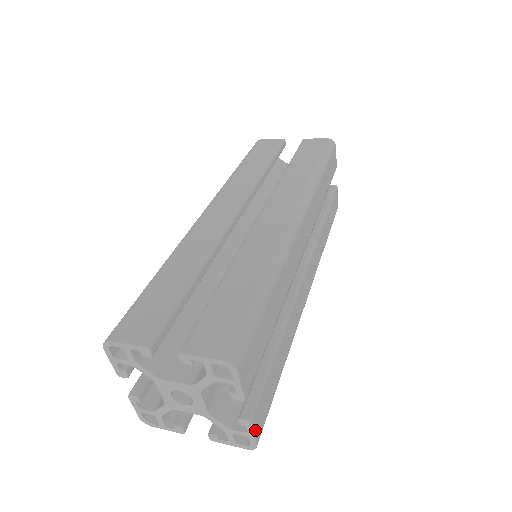
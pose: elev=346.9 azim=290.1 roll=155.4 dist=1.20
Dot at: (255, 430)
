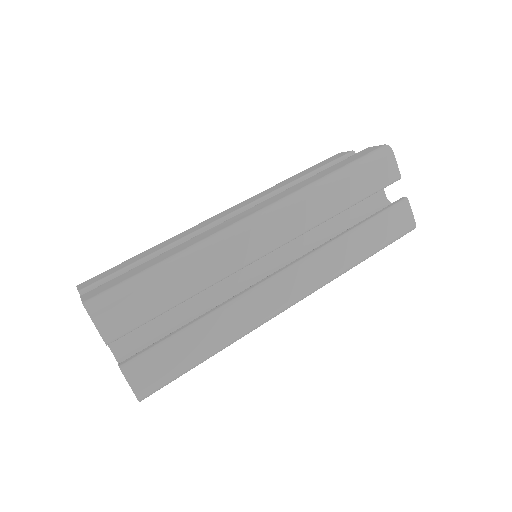
Dot at: (132, 381)
